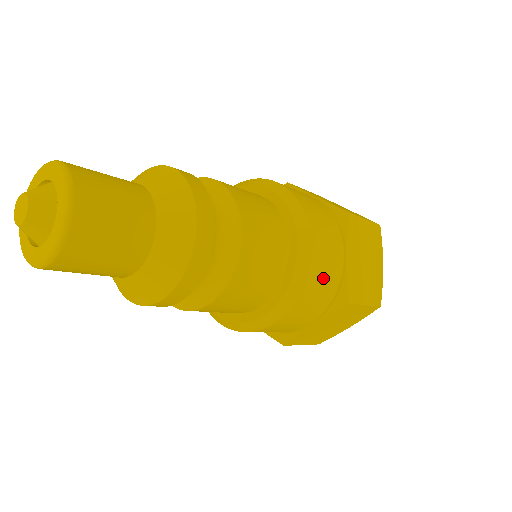
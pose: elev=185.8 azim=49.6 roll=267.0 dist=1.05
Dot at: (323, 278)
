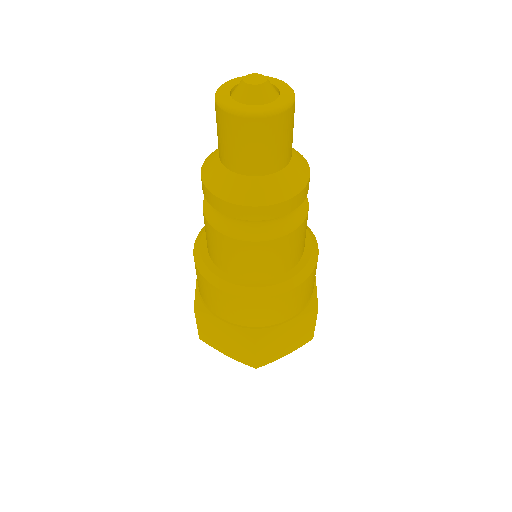
Dot at: (314, 277)
